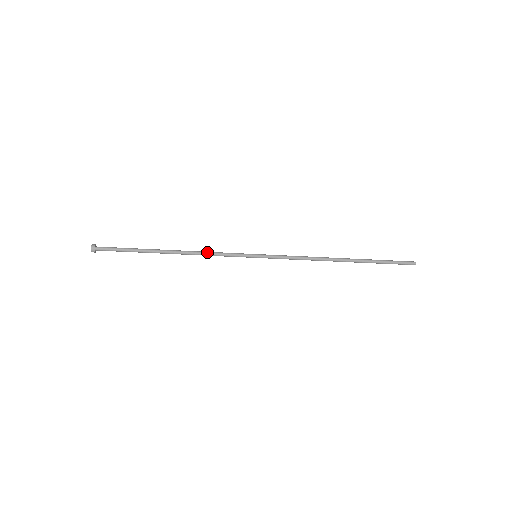
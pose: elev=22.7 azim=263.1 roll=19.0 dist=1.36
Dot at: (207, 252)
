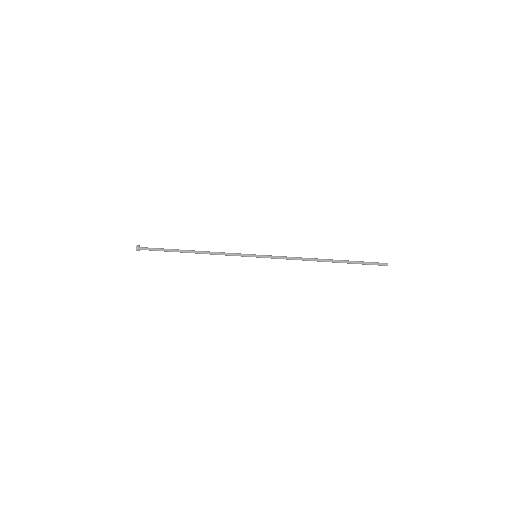
Dot at: (218, 254)
